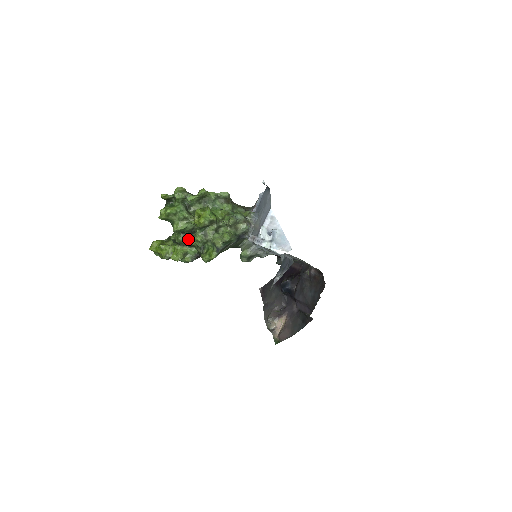
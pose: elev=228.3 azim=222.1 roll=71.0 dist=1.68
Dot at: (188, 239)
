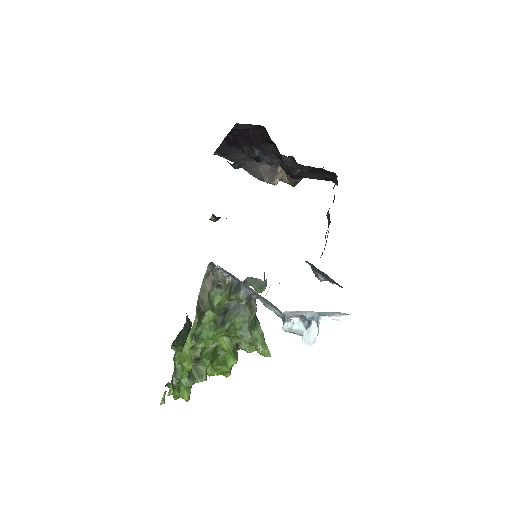
Dot at: occluded
